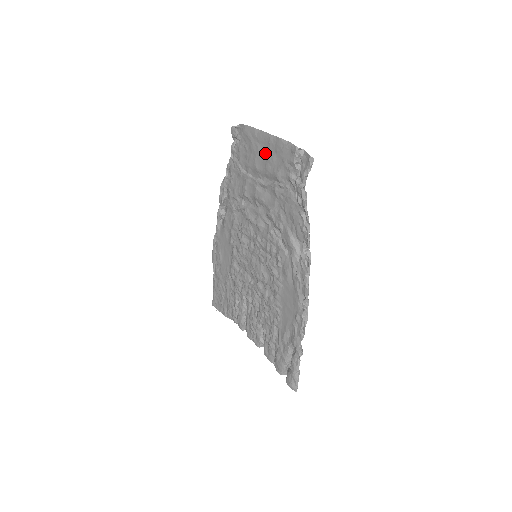
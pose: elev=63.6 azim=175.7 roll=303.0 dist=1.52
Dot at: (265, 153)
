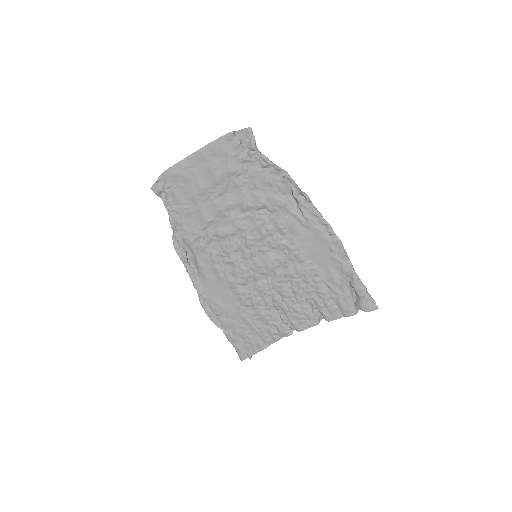
Dot at: (204, 168)
